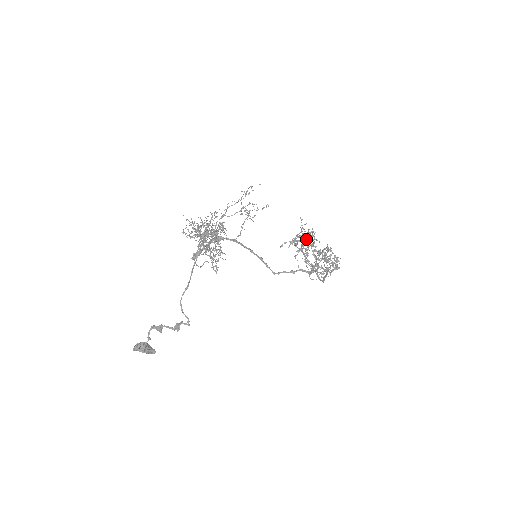
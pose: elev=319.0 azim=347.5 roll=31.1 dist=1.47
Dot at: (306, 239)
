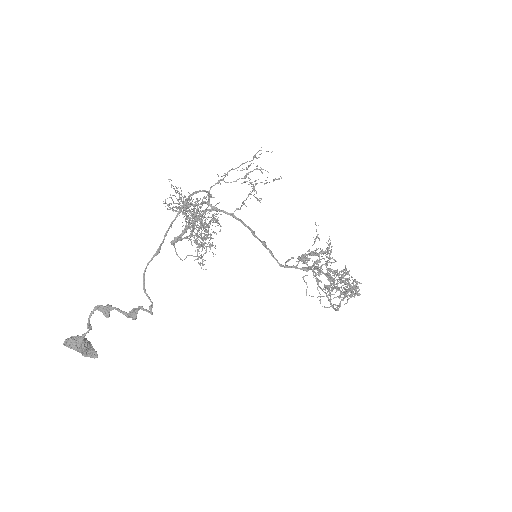
Dot at: (319, 256)
